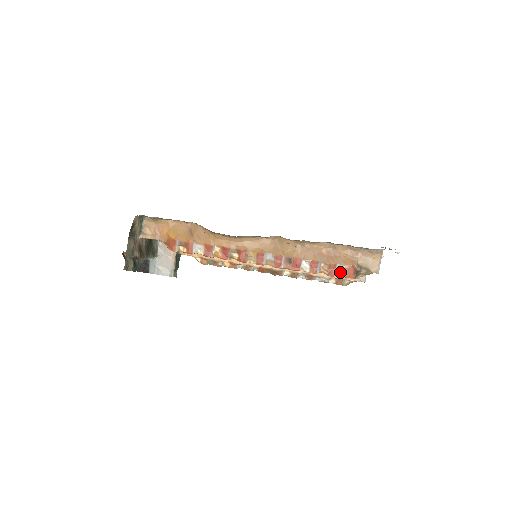
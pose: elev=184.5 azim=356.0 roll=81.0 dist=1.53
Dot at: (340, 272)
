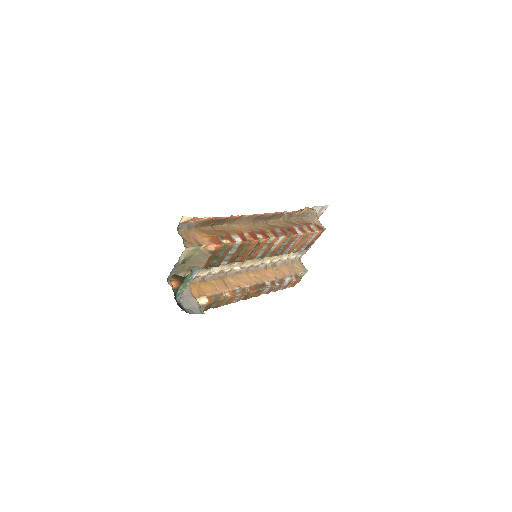
Dot at: (314, 229)
